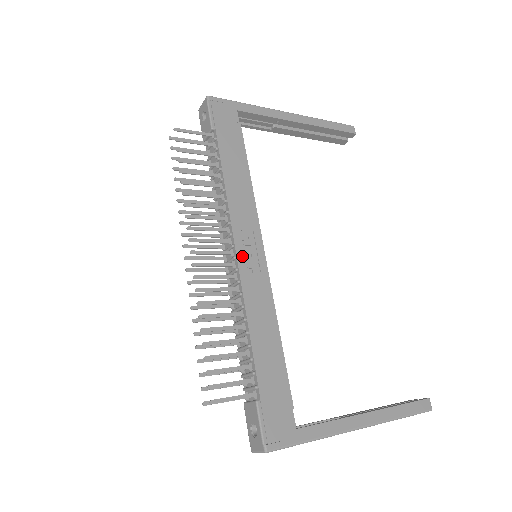
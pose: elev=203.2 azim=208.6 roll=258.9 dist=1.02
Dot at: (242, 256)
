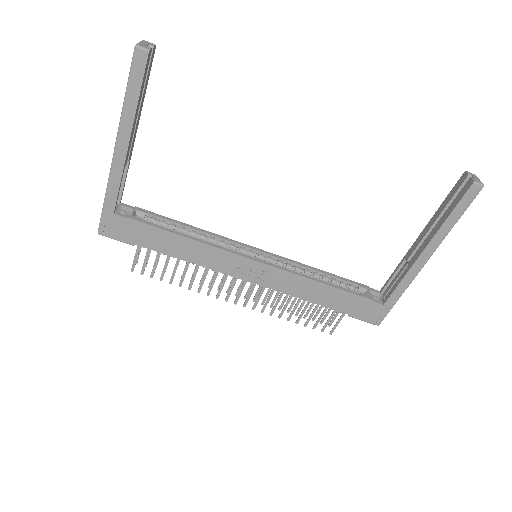
Dot at: (252, 279)
